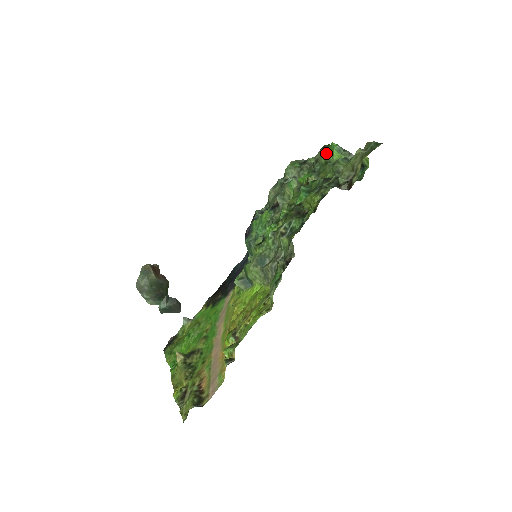
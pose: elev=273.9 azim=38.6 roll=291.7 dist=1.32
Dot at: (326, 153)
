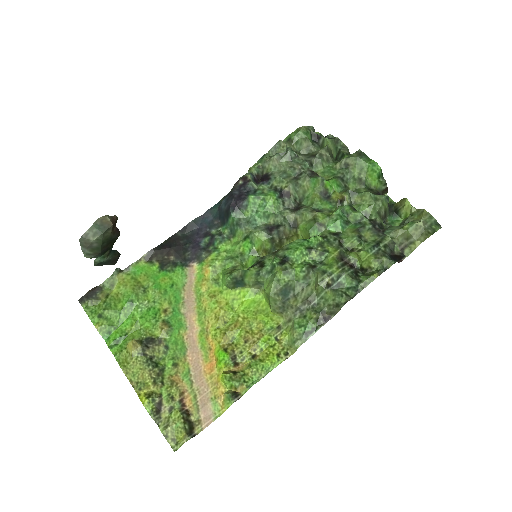
Dot at: (364, 168)
